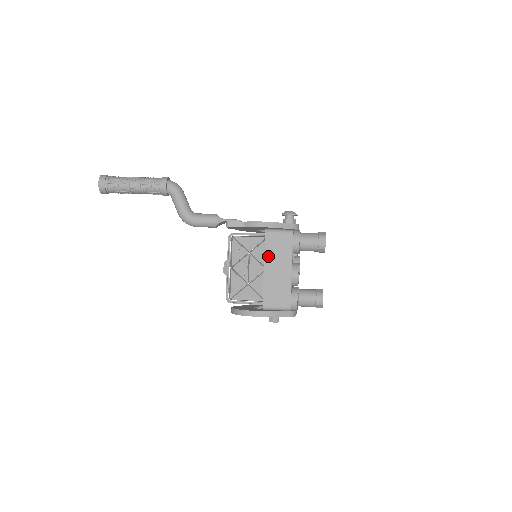
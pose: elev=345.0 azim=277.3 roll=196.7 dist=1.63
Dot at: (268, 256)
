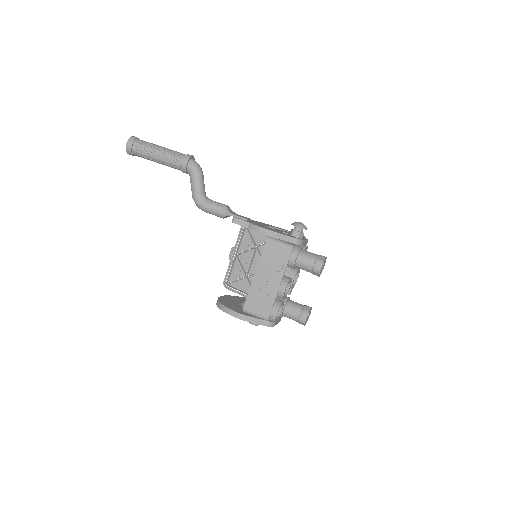
Dot at: (262, 263)
